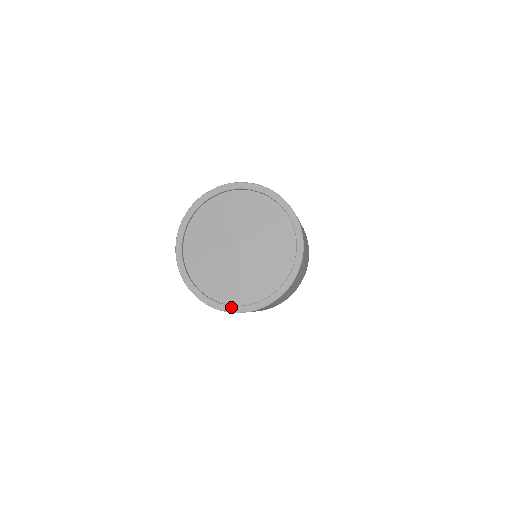
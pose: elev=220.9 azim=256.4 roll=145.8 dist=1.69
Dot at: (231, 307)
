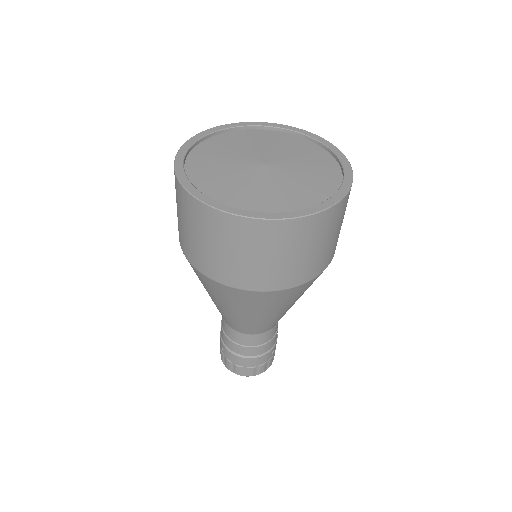
Dot at: (239, 210)
